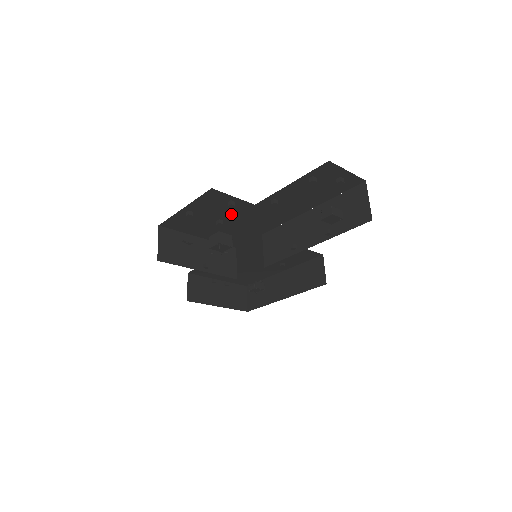
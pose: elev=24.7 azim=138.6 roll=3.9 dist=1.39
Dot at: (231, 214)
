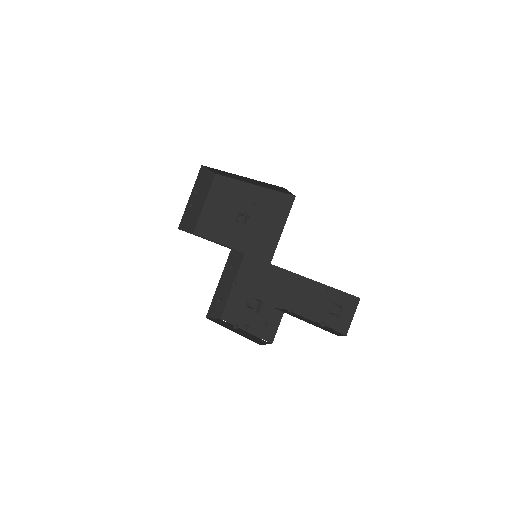
Dot at: occluded
